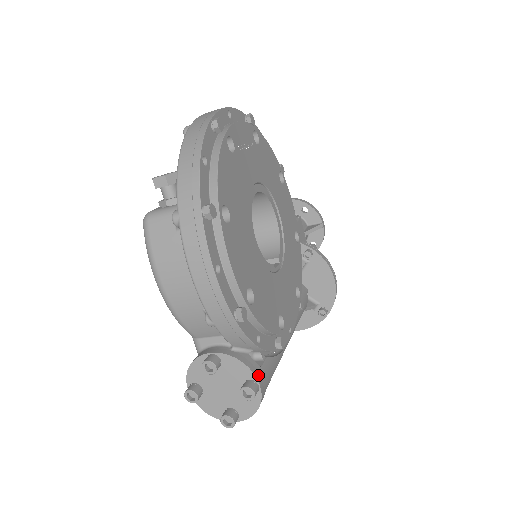
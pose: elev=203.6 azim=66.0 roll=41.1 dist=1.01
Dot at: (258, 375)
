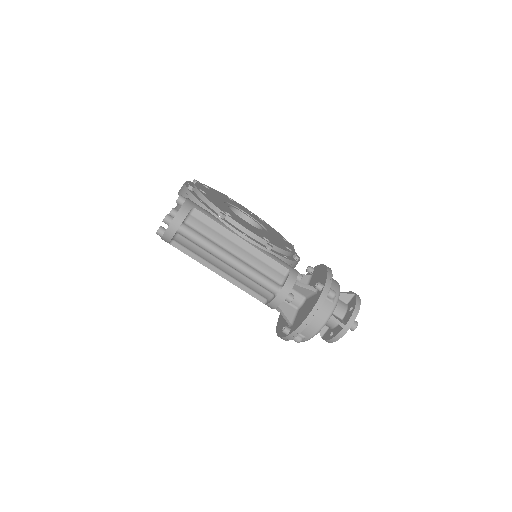
Dot at: (190, 200)
